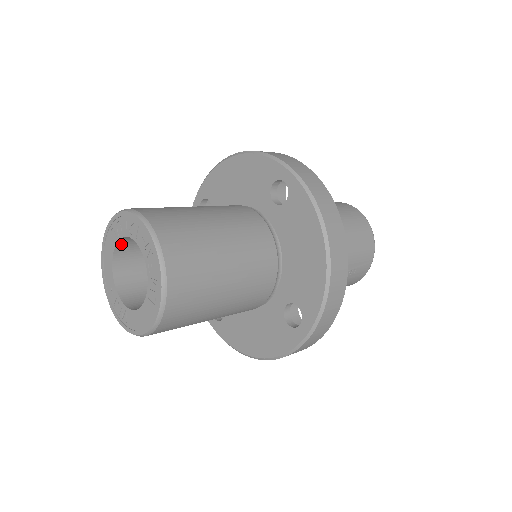
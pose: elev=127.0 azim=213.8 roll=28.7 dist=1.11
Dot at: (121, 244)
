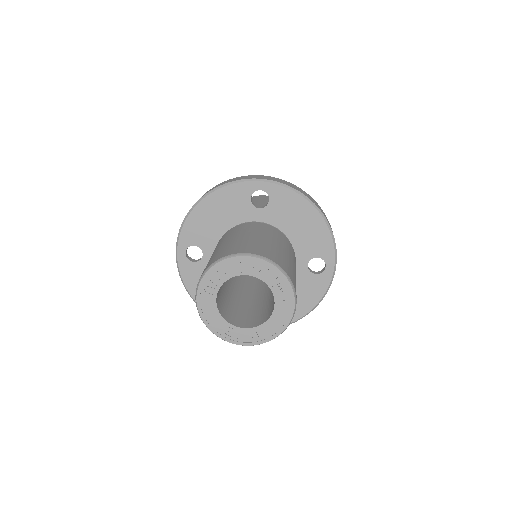
Dot at: (217, 293)
